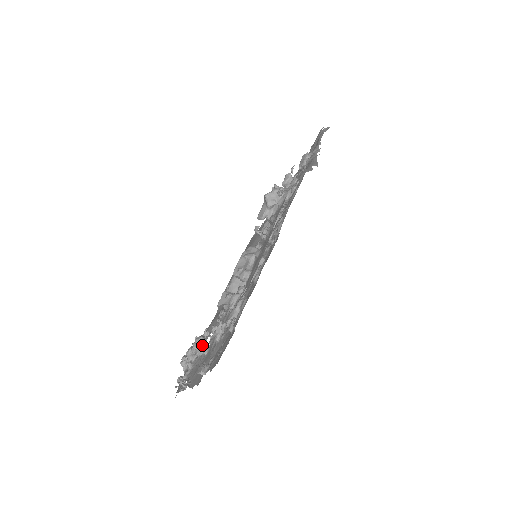
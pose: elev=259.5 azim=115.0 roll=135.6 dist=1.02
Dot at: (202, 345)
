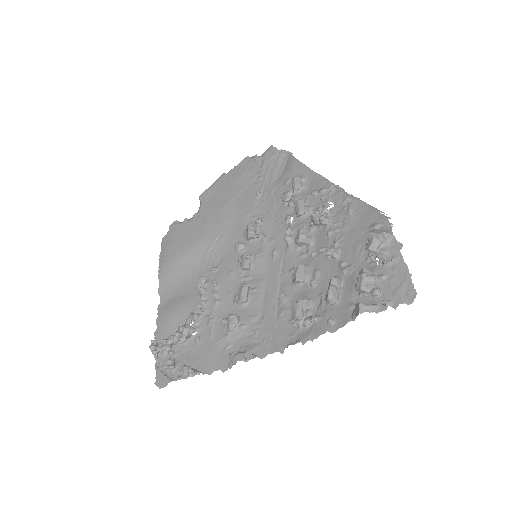
Dot at: occluded
